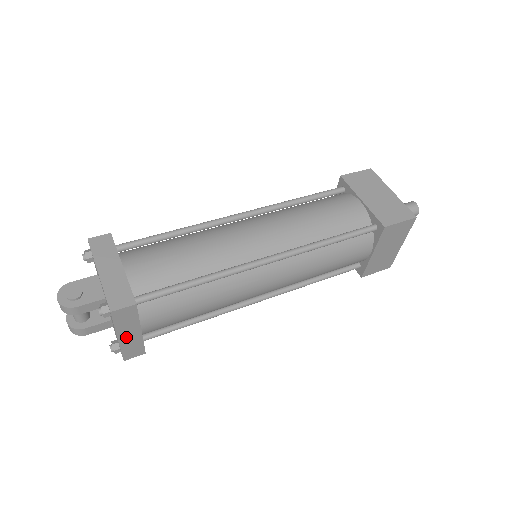
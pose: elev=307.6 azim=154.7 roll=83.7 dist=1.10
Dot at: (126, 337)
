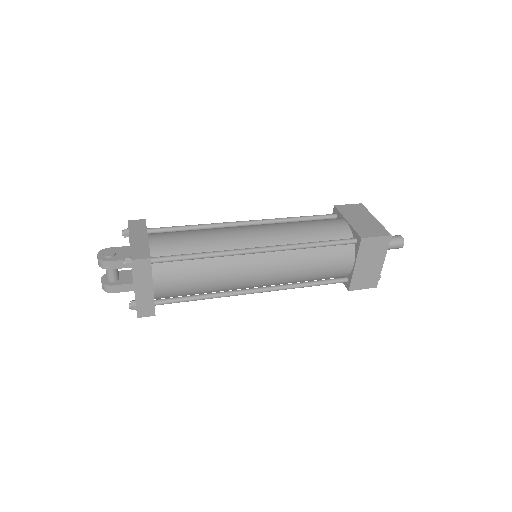
Dot at: (141, 291)
